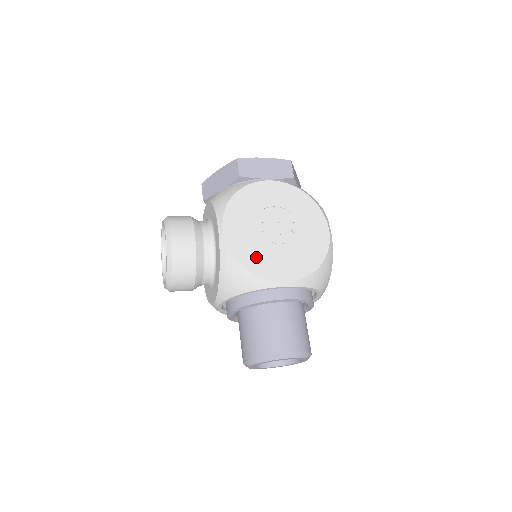
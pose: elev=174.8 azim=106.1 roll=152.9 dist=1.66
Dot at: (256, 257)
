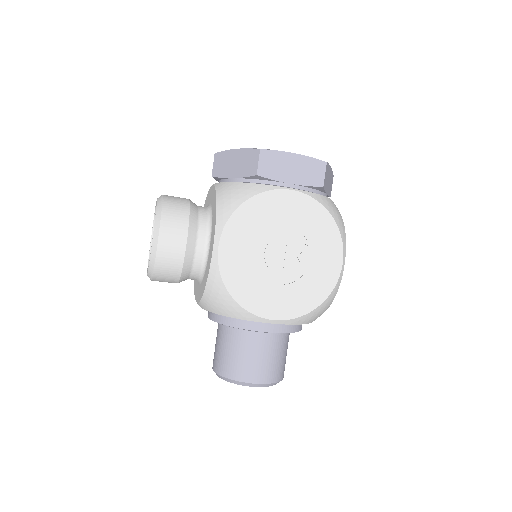
Dot at: (248, 286)
